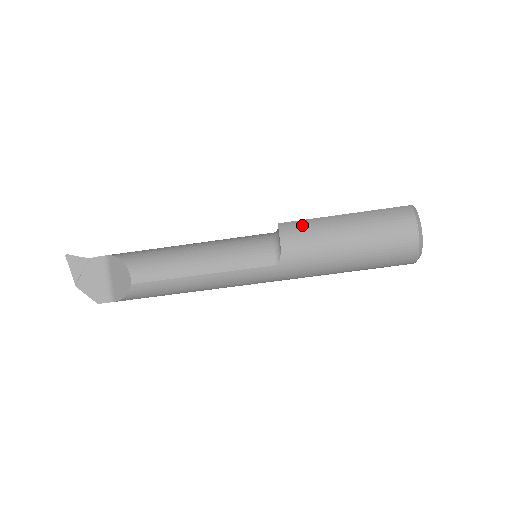
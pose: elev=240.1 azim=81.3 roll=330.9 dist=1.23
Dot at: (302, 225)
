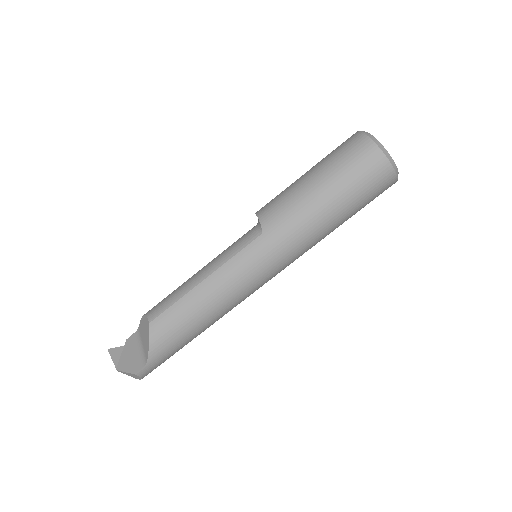
Dot at: (273, 199)
